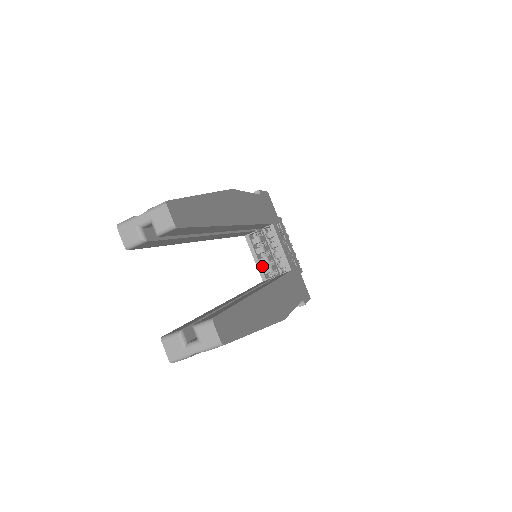
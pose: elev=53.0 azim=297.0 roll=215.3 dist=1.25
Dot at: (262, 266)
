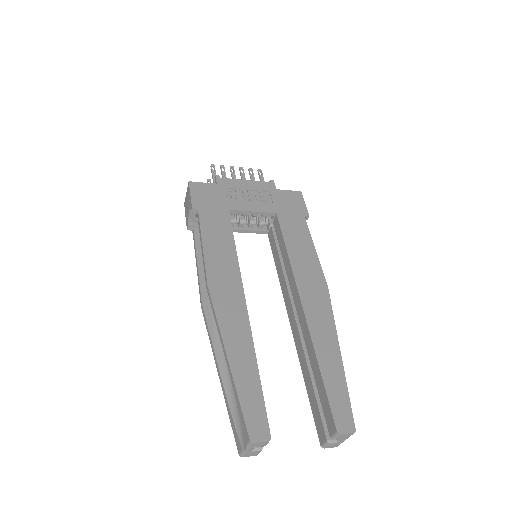
Dot at: (255, 228)
